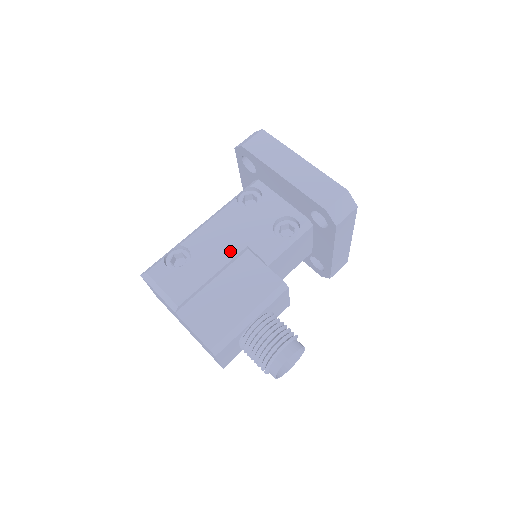
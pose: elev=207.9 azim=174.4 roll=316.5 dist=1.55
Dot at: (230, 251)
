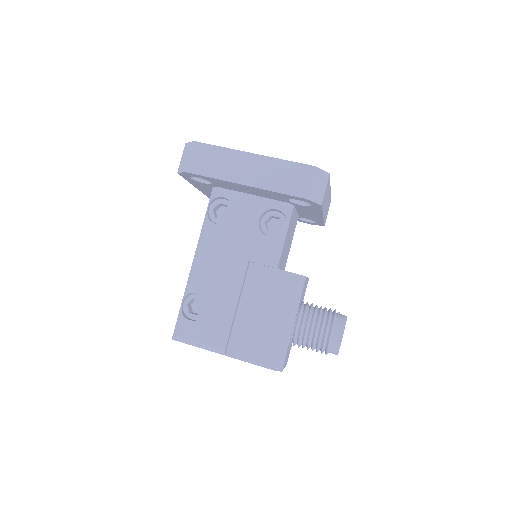
Dot at: (236, 275)
